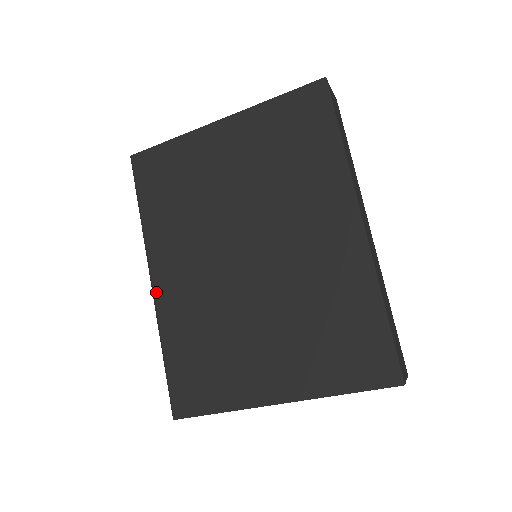
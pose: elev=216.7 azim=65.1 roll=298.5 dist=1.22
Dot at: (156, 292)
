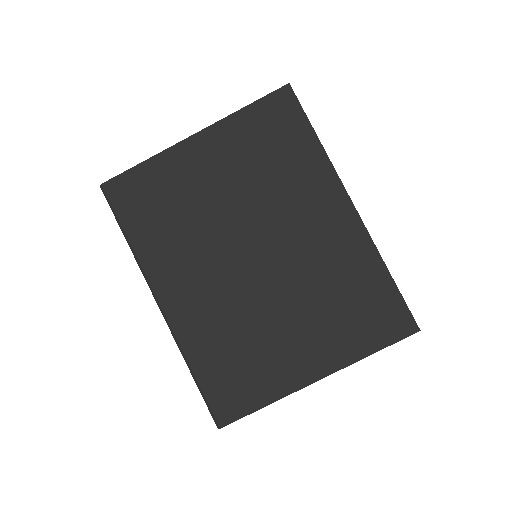
Dot at: (168, 314)
